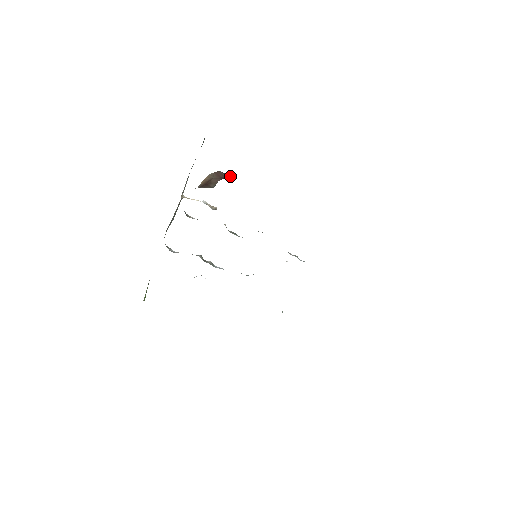
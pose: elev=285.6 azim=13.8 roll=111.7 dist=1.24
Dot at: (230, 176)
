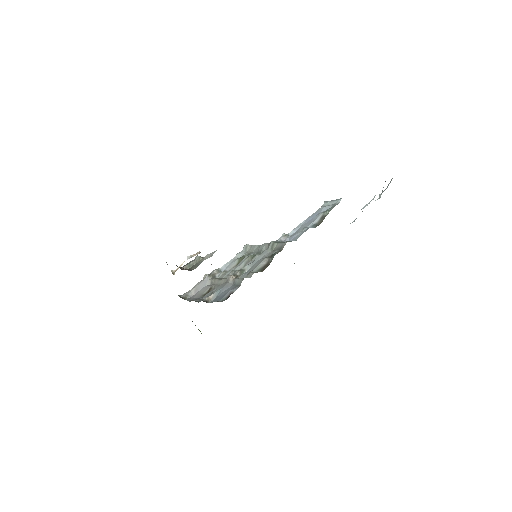
Dot at: occluded
